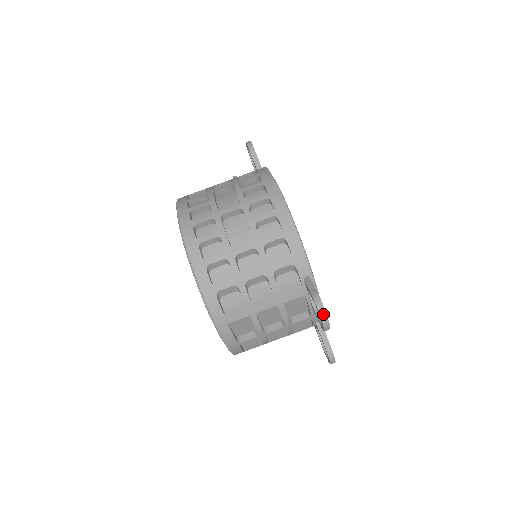
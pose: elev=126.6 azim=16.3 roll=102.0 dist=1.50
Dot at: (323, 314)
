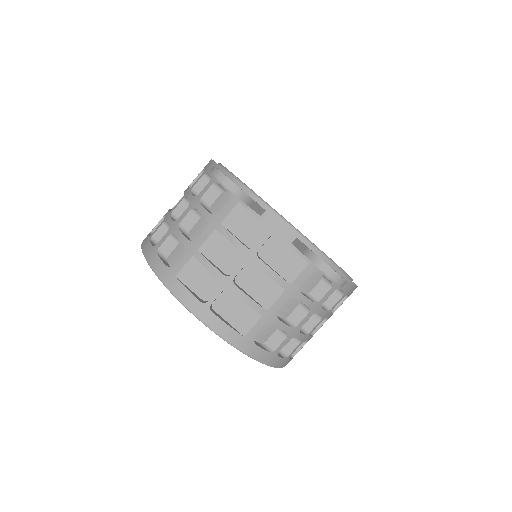
Dot at: (214, 171)
